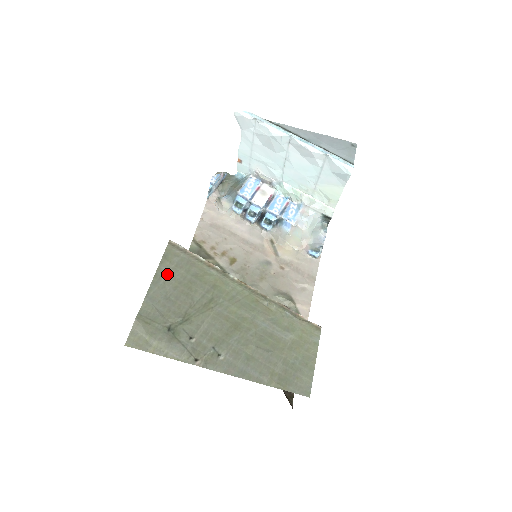
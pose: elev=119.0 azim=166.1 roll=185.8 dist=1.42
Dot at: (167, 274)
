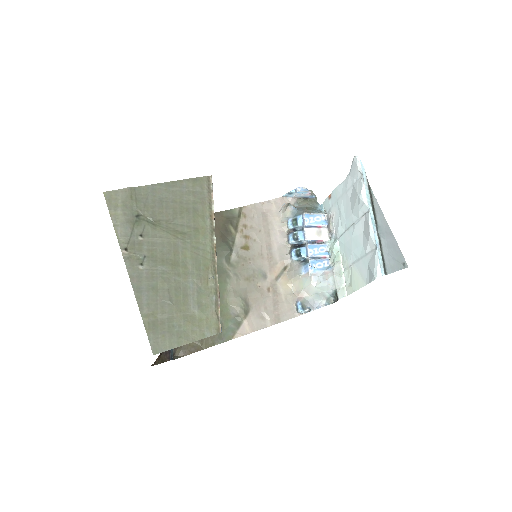
Dot at: (181, 189)
